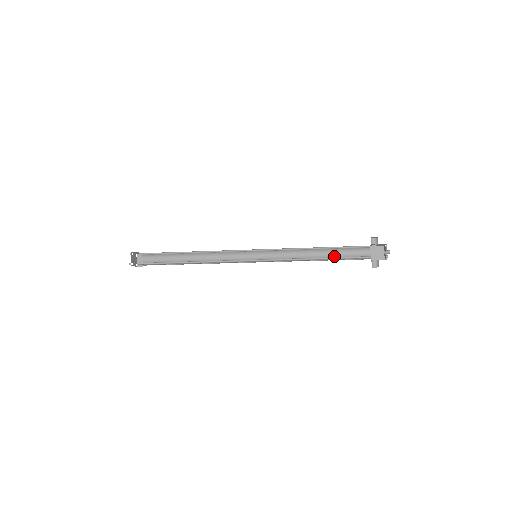
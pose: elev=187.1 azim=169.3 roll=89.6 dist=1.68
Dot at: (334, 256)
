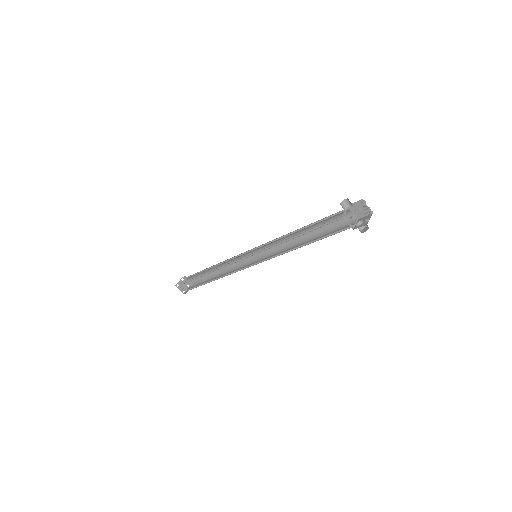
Dot at: (320, 229)
